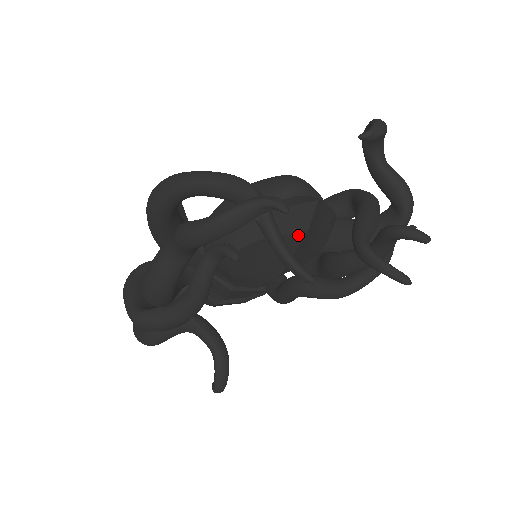
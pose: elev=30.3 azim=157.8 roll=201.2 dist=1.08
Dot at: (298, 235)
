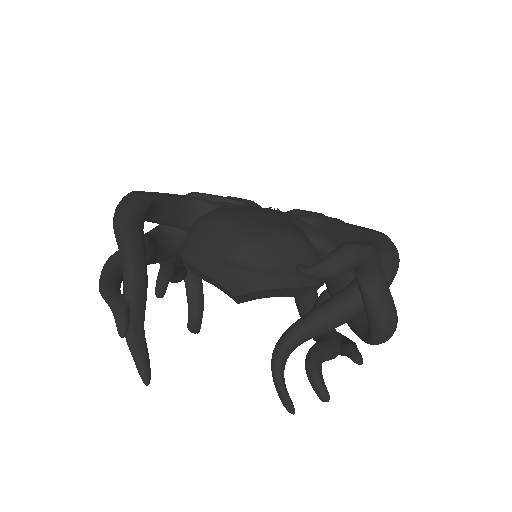
Dot at: occluded
